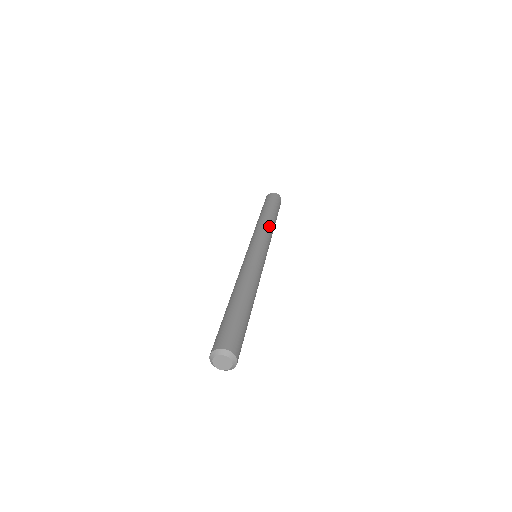
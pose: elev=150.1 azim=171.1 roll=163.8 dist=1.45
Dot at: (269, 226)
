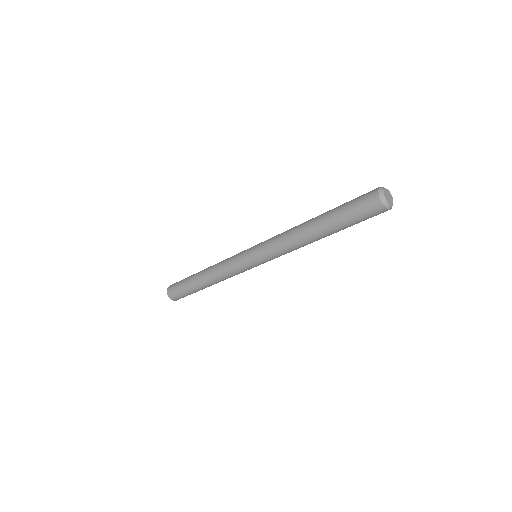
Dot at: occluded
